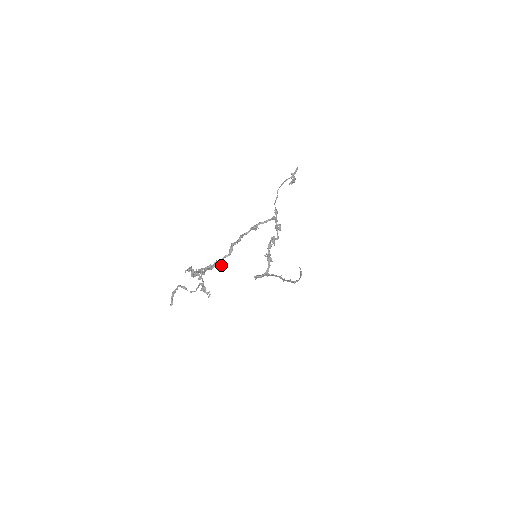
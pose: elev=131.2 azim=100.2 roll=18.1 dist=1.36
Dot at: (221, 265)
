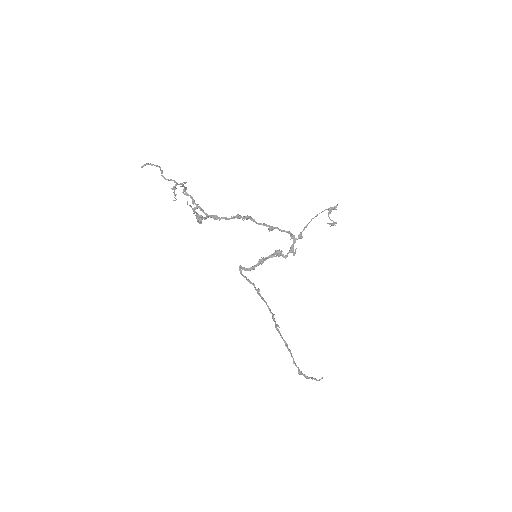
Dot at: (215, 218)
